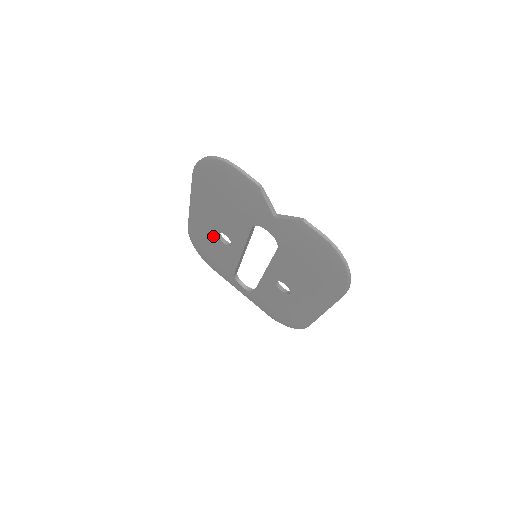
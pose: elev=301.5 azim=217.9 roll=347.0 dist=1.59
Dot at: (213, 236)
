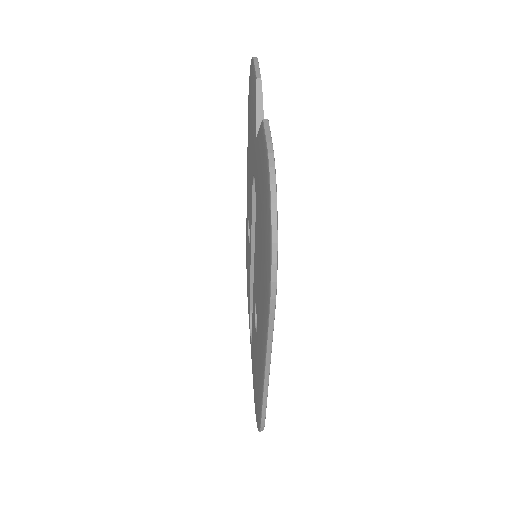
Dot at: occluded
